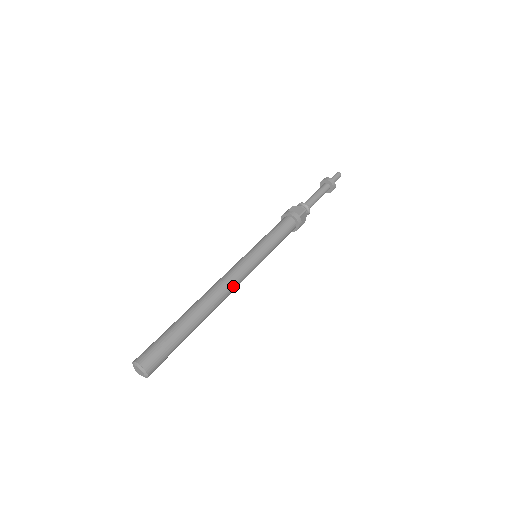
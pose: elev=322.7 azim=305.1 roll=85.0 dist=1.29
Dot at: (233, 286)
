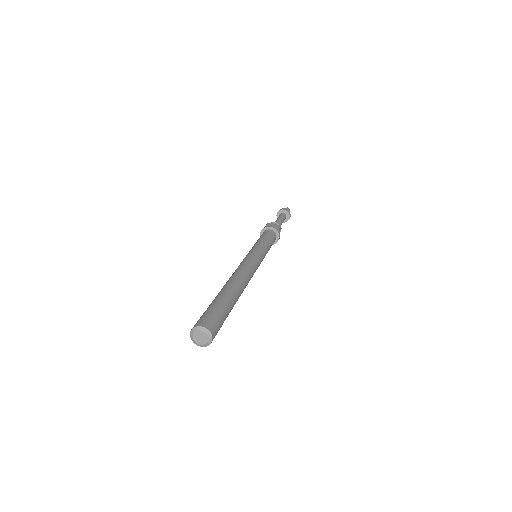
Dot at: (252, 274)
